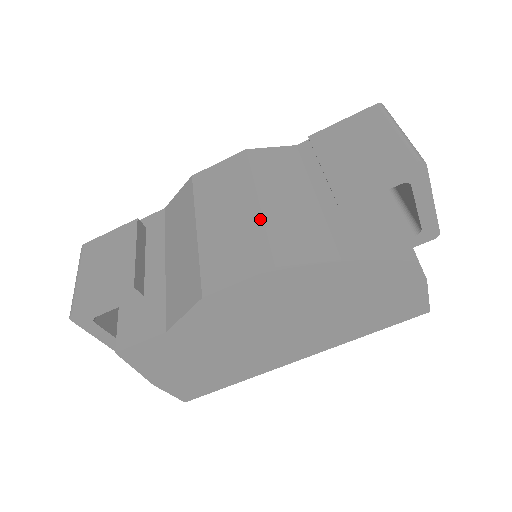
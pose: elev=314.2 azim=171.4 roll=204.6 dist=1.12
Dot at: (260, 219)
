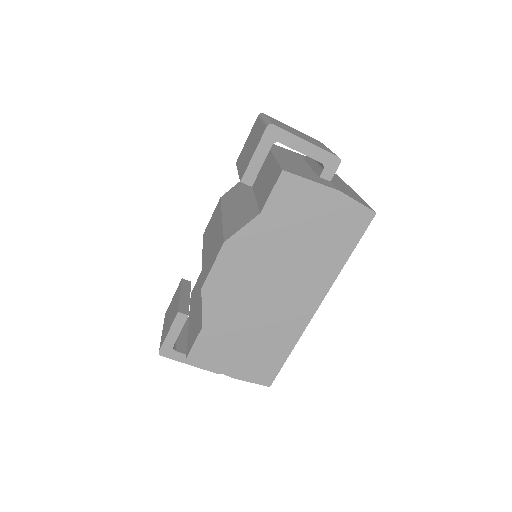
Dot at: (221, 226)
